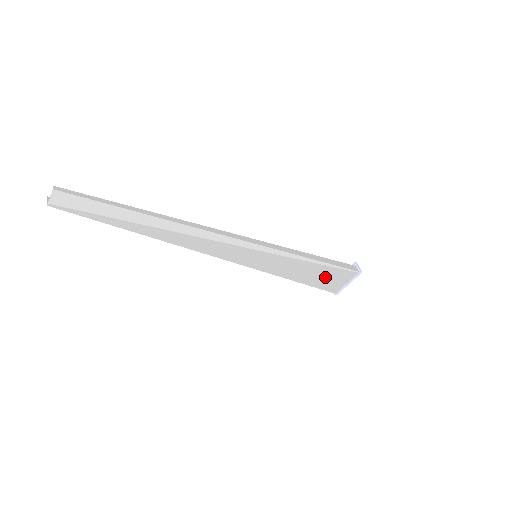
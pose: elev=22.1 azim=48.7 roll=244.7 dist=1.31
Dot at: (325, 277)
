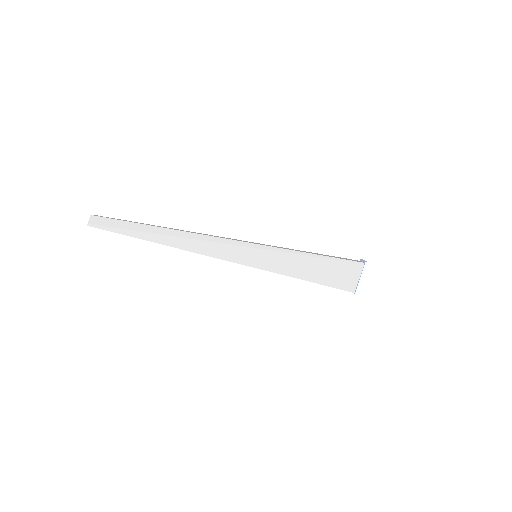
Dot at: (332, 273)
